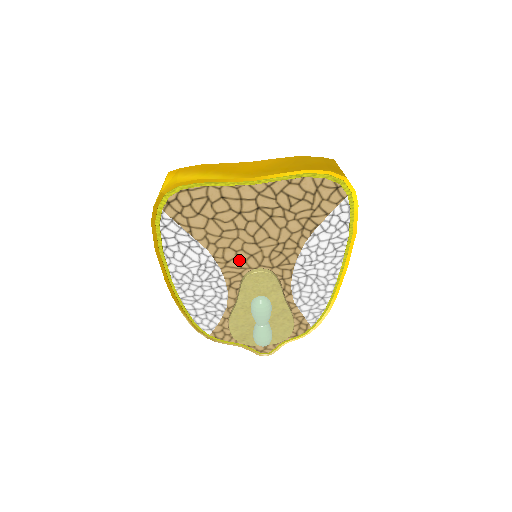
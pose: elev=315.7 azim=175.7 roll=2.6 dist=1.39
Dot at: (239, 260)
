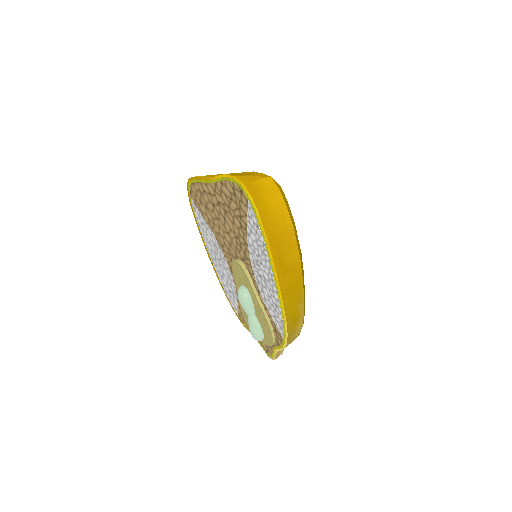
Dot at: (227, 247)
